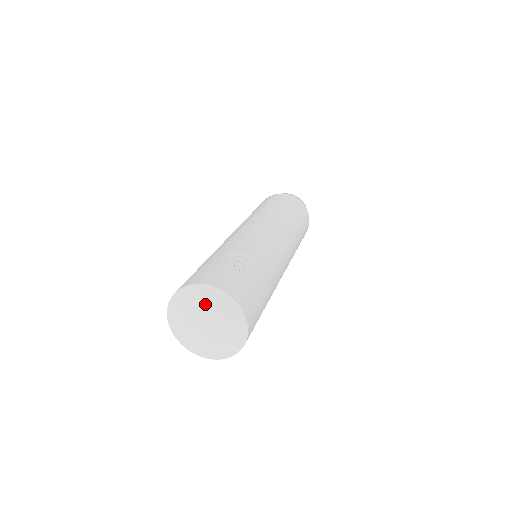
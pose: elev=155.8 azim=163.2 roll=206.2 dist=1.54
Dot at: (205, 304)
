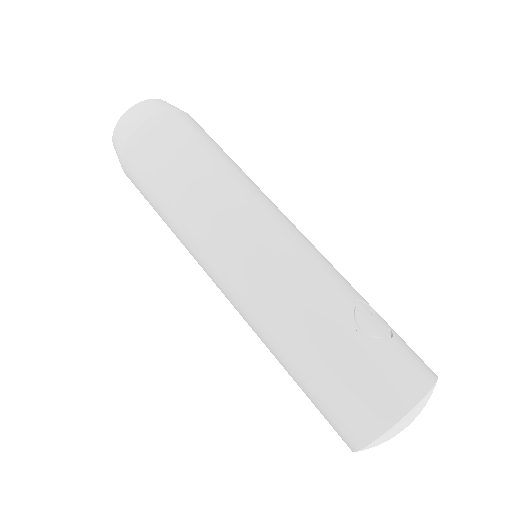
Dot at: occluded
